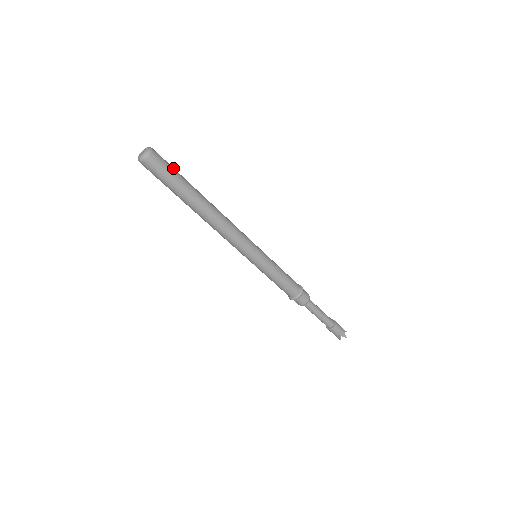
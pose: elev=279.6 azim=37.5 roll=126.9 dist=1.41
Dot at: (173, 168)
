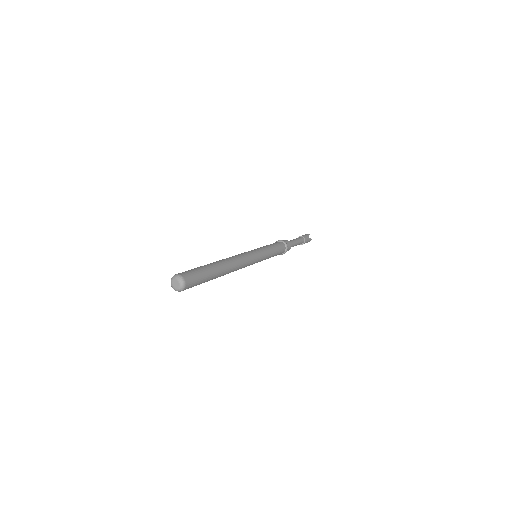
Dot at: (198, 272)
